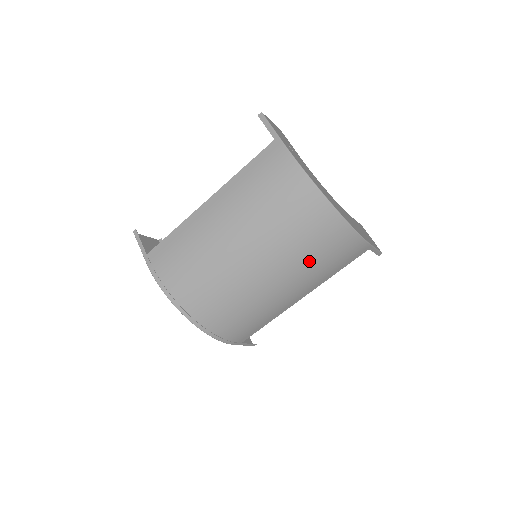
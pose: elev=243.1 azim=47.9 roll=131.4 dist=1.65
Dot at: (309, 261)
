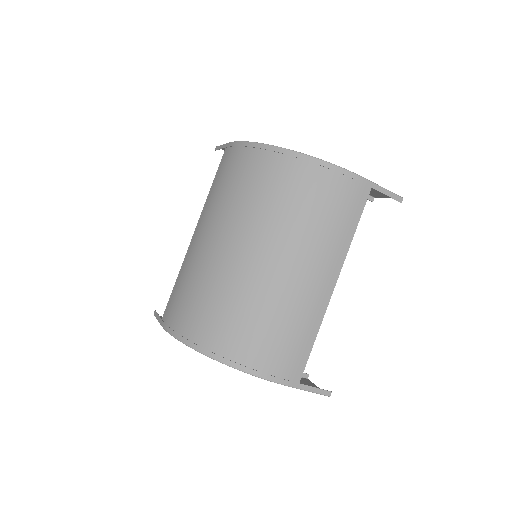
Dot at: (301, 220)
